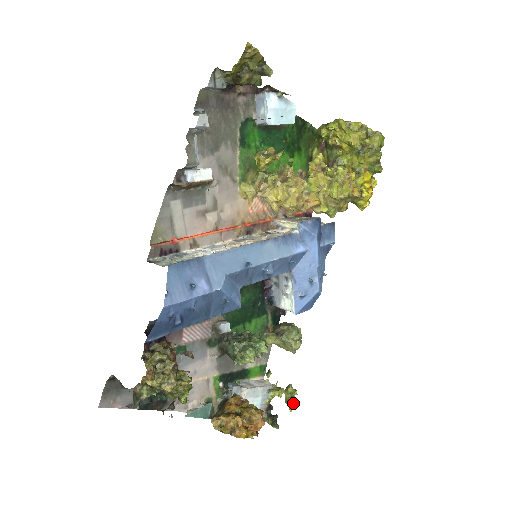
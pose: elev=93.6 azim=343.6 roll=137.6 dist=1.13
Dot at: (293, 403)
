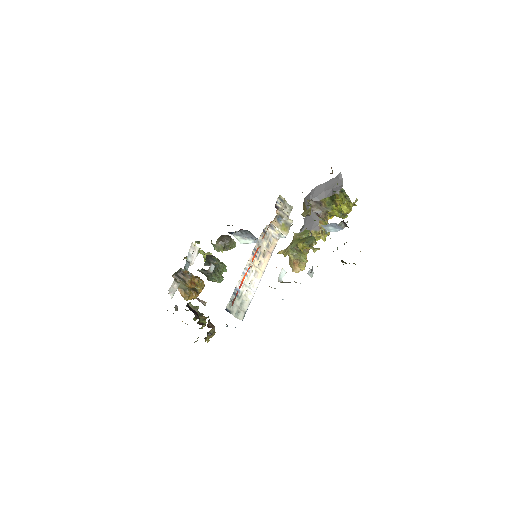
Dot at: occluded
